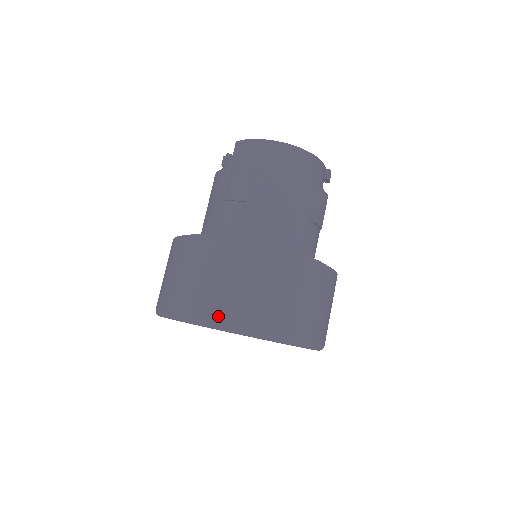
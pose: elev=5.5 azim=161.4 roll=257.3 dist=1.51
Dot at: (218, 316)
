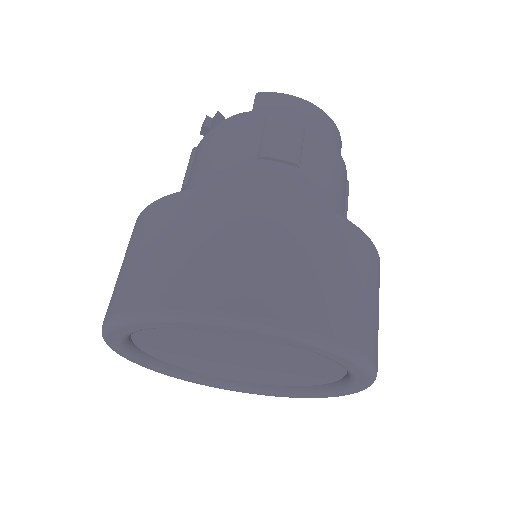
Dot at: (304, 317)
